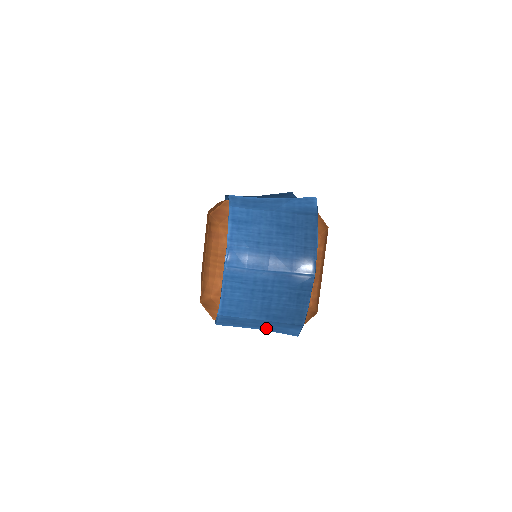
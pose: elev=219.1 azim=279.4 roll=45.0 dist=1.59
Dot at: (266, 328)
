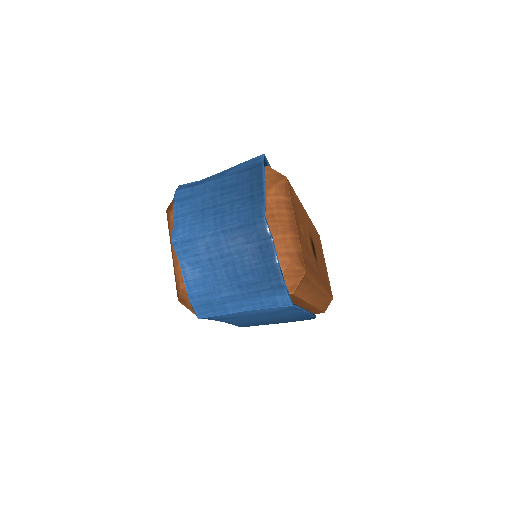
Dot at: (251, 306)
